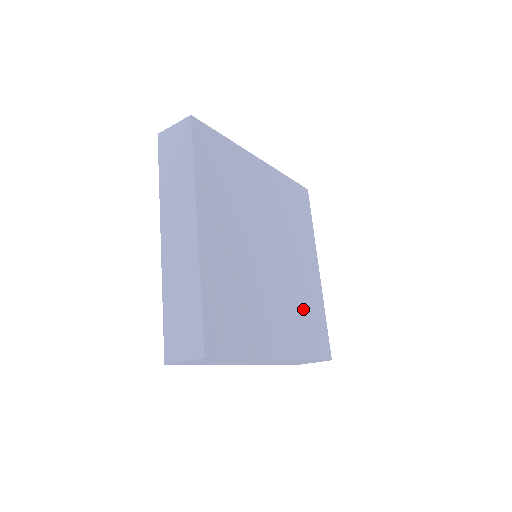
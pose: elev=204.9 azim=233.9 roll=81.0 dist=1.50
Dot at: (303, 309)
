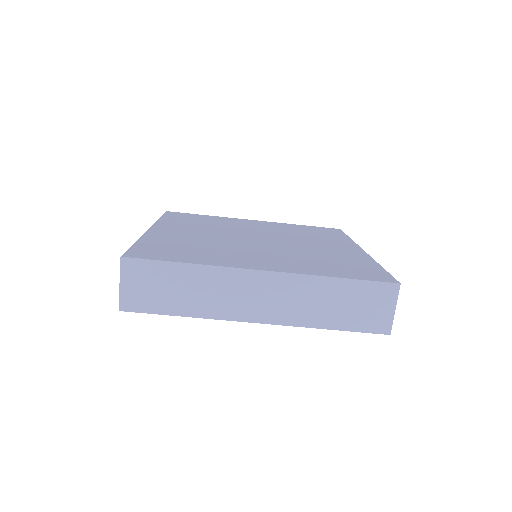
Dot at: (322, 259)
